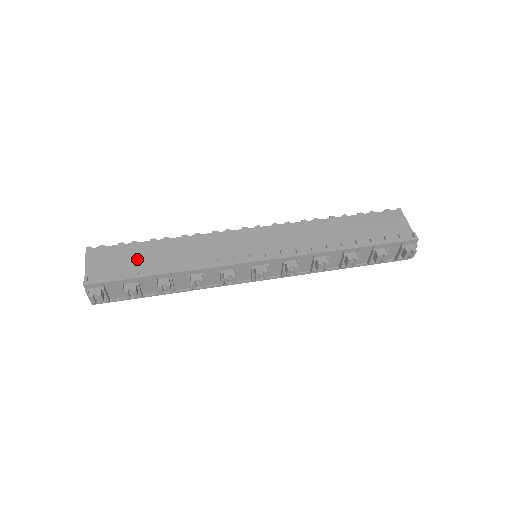
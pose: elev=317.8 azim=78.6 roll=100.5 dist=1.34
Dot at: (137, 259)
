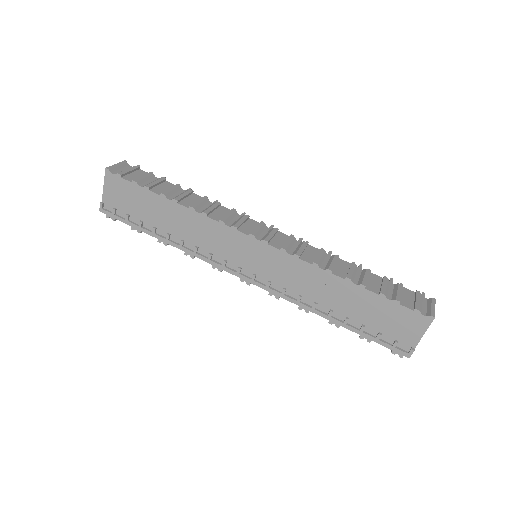
Dot at: (145, 209)
